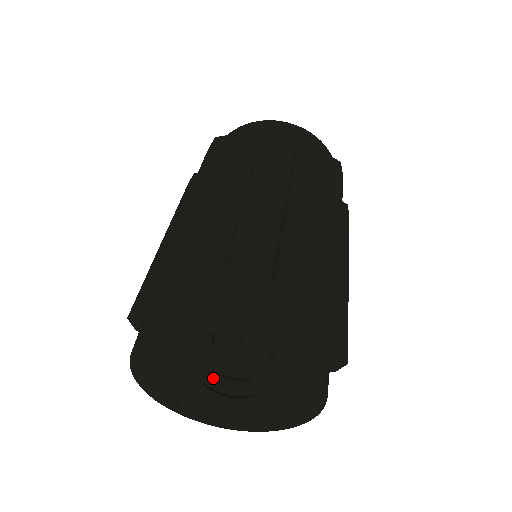
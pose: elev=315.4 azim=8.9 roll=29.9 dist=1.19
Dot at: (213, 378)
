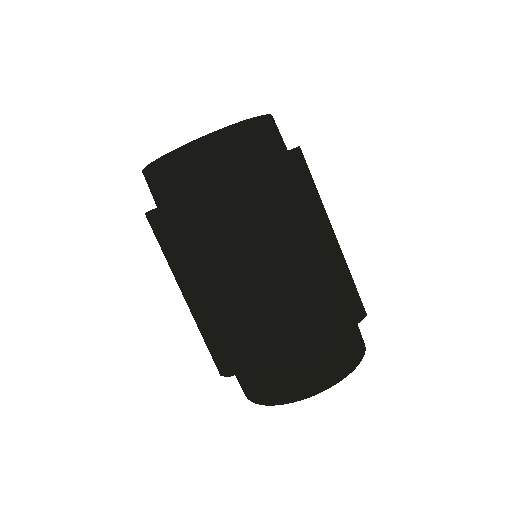
Dot at: occluded
